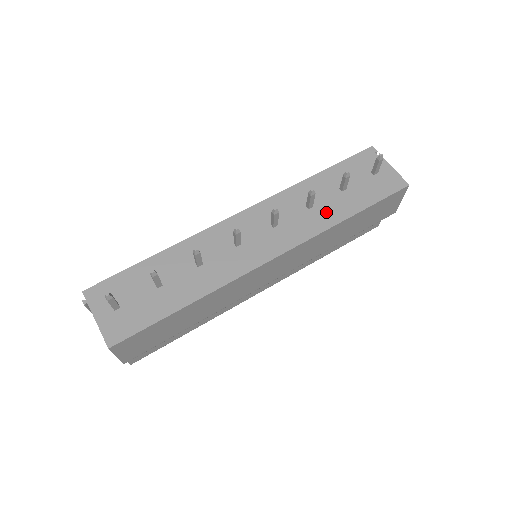
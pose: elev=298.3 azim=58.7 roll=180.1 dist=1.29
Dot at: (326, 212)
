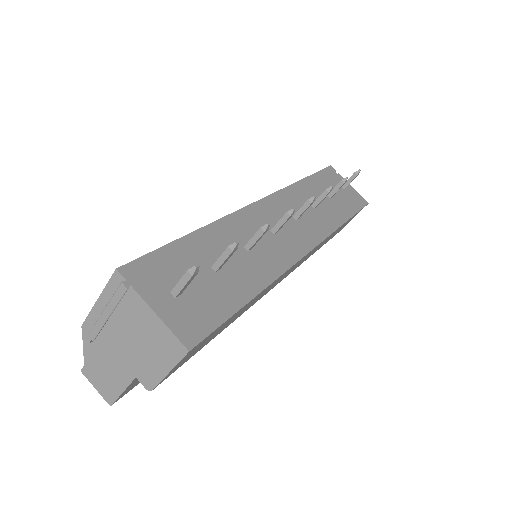
Dot at: (328, 214)
